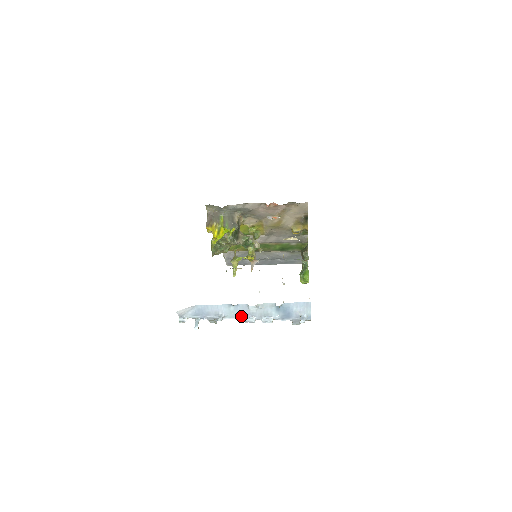
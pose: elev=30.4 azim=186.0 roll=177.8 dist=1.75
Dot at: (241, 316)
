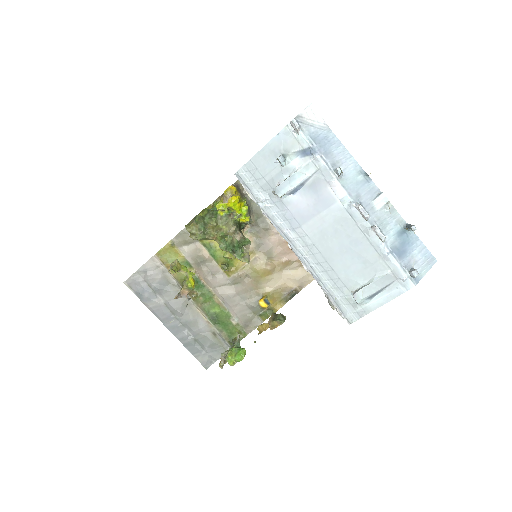
Dot at: (356, 198)
